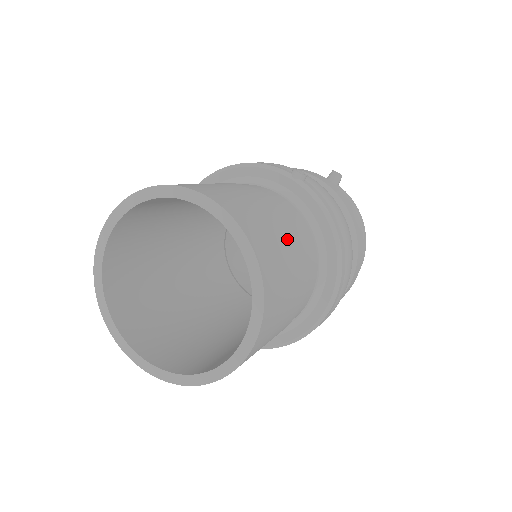
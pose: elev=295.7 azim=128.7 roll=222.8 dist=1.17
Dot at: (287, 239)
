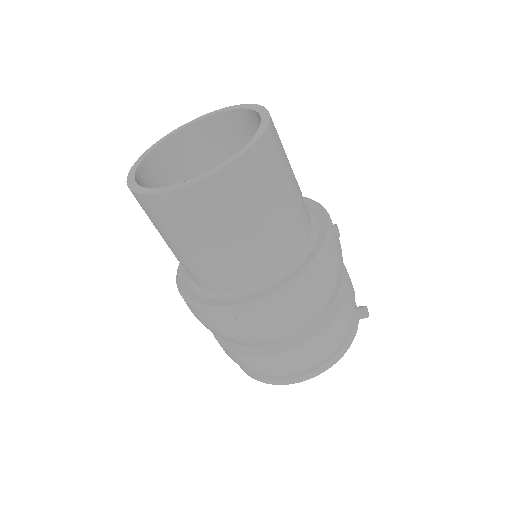
Dot at: (277, 204)
